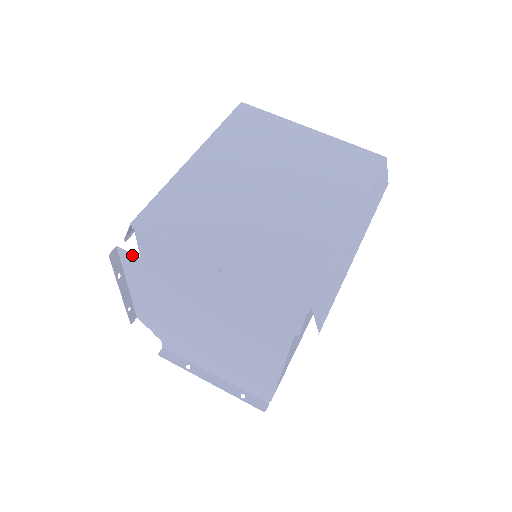
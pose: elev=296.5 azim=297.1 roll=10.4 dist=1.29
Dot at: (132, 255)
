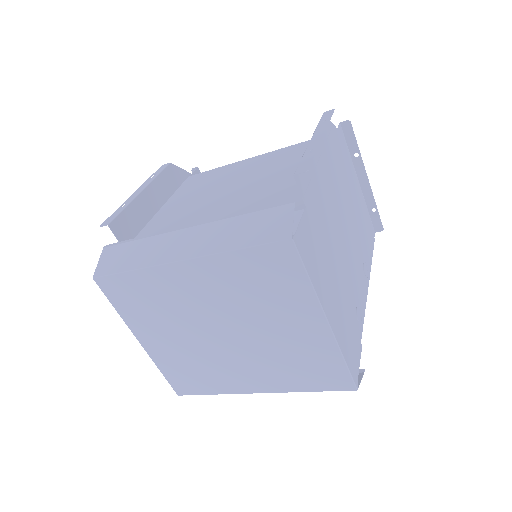
Dot at: (118, 238)
